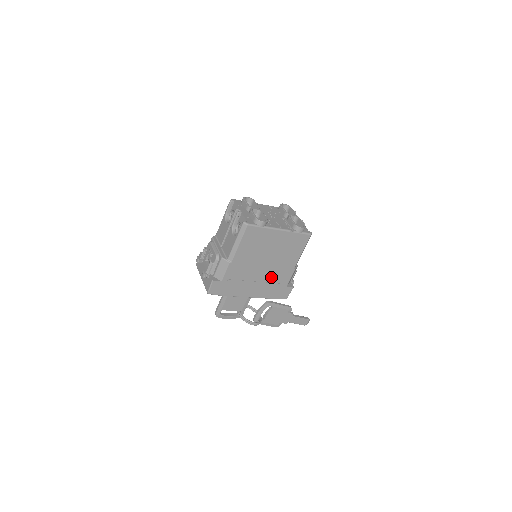
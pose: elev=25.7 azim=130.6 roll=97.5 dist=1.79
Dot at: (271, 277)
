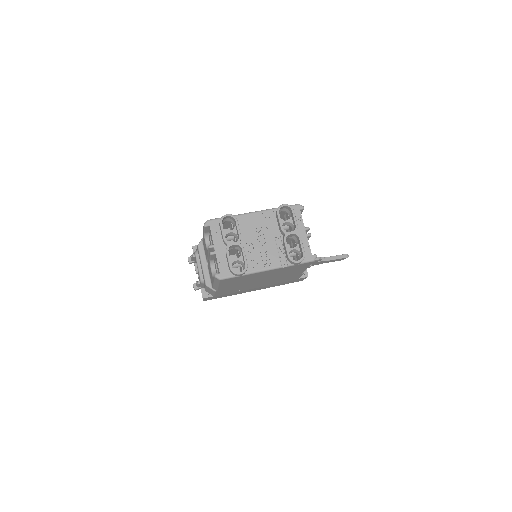
Dot at: (274, 281)
